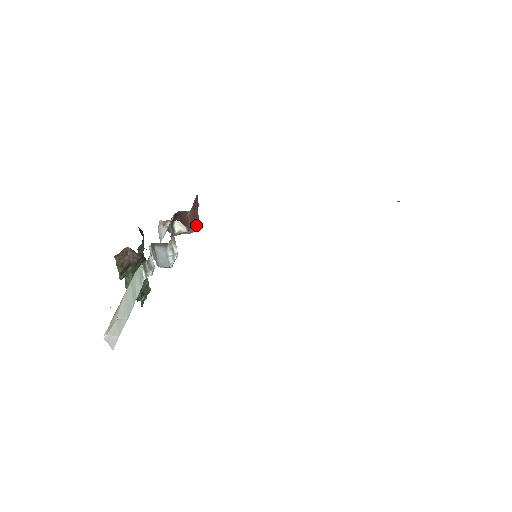
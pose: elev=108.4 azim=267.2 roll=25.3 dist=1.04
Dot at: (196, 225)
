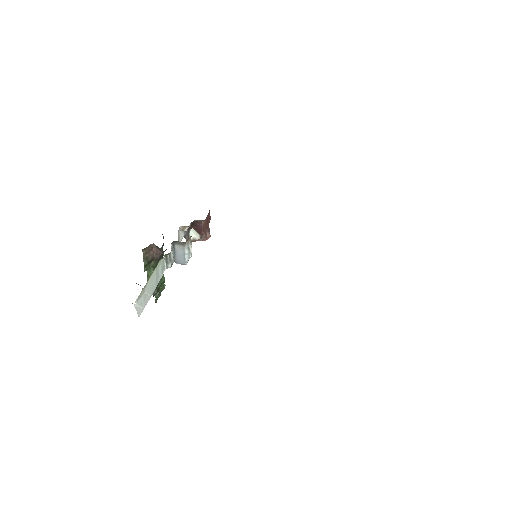
Dot at: (207, 235)
